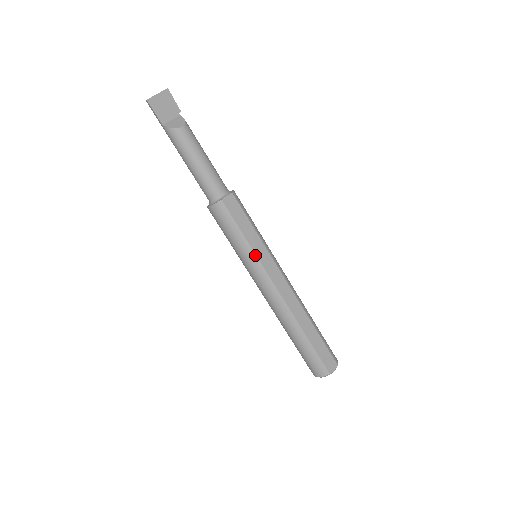
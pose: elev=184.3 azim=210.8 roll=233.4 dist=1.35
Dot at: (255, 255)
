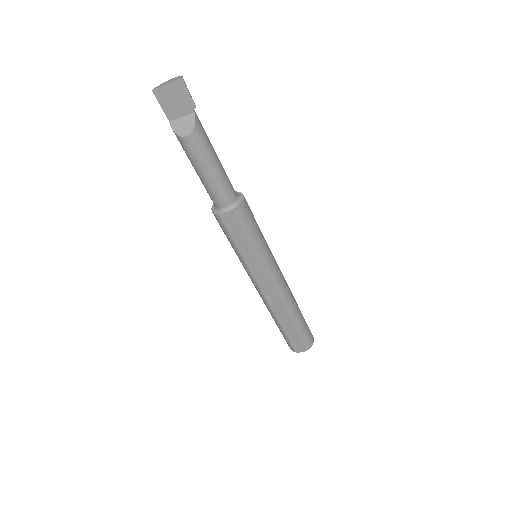
Dot at: (246, 264)
